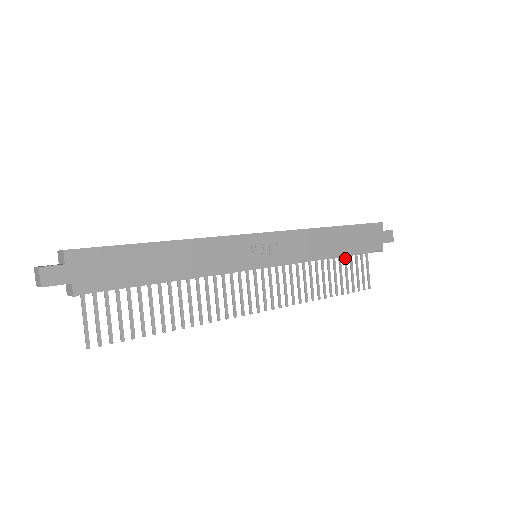
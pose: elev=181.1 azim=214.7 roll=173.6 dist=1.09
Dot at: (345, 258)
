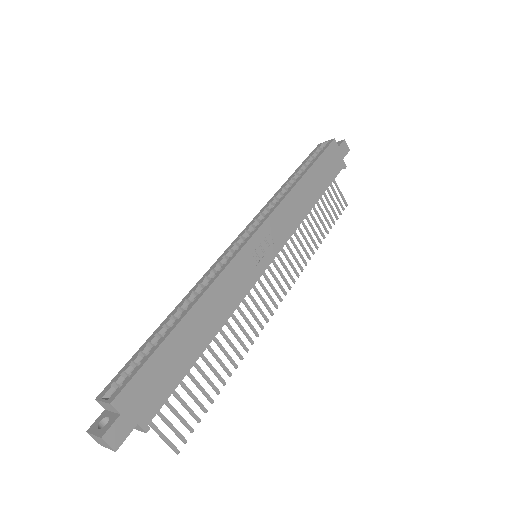
Dot at: occluded
